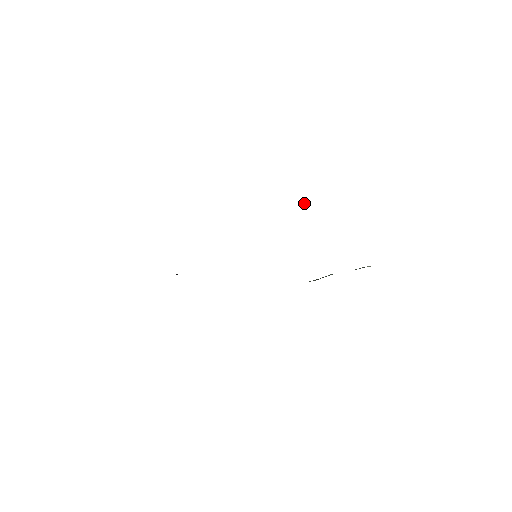
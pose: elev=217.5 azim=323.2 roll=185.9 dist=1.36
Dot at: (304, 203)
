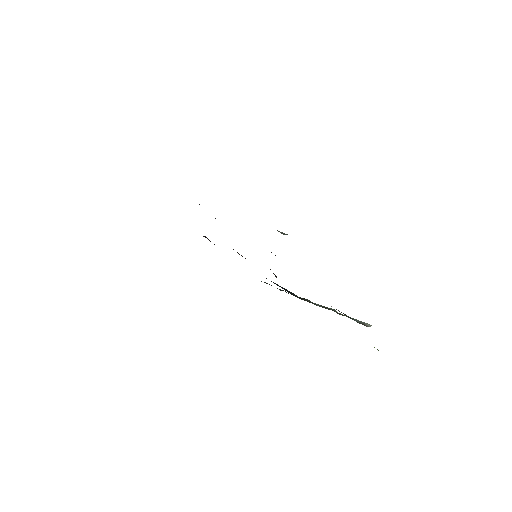
Dot at: (283, 233)
